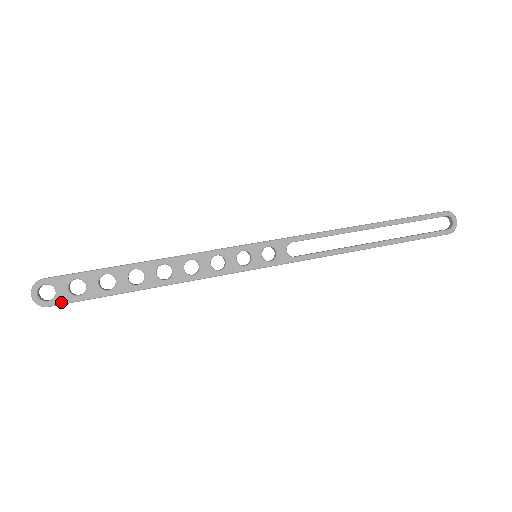
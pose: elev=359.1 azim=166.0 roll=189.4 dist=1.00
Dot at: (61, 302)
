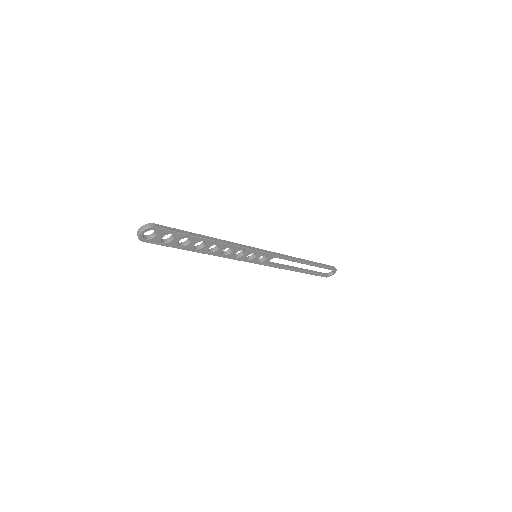
Dot at: (152, 242)
